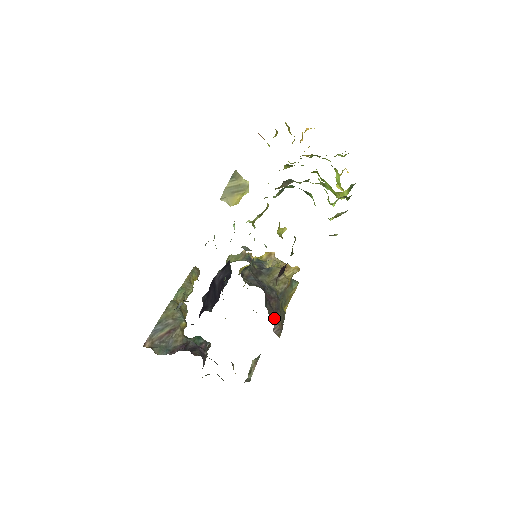
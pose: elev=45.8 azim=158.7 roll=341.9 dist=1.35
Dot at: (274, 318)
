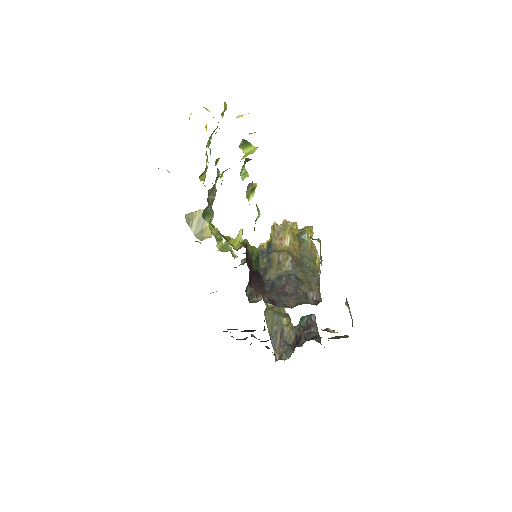
Dot at: (298, 300)
